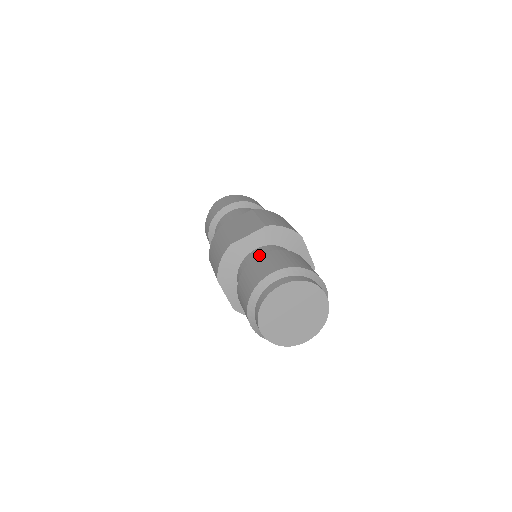
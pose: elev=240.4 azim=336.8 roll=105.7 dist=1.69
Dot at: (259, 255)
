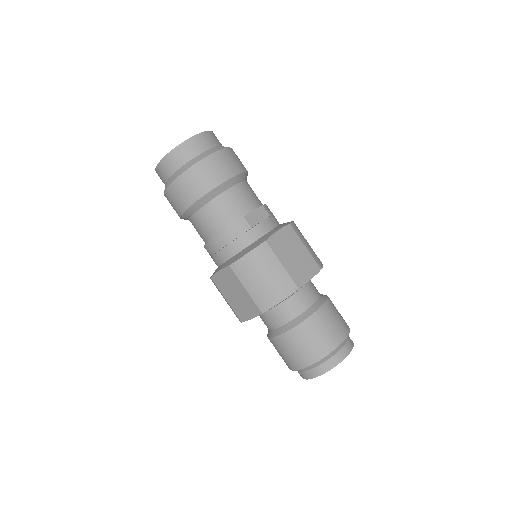
Dot at: (321, 308)
